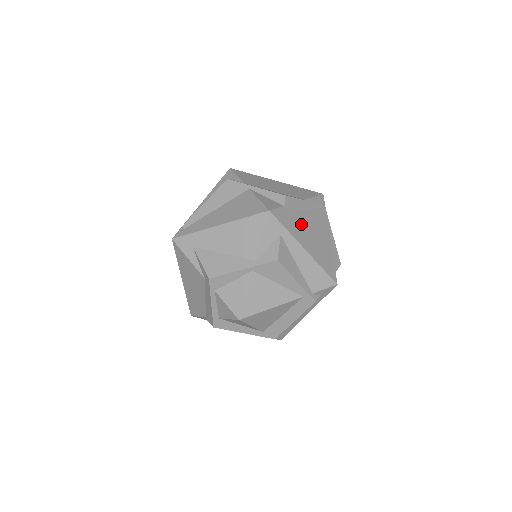
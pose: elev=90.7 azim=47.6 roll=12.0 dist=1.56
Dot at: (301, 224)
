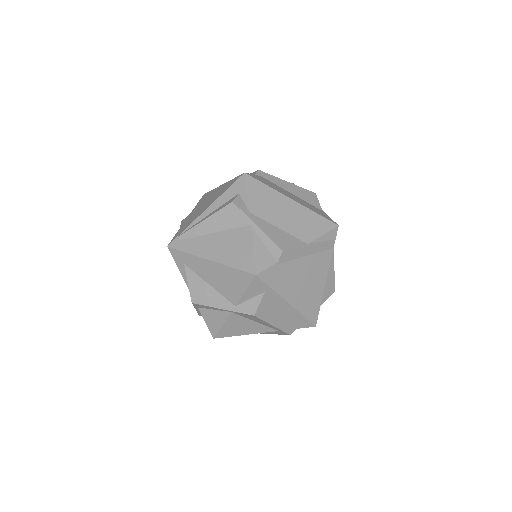
Dot at: (293, 275)
